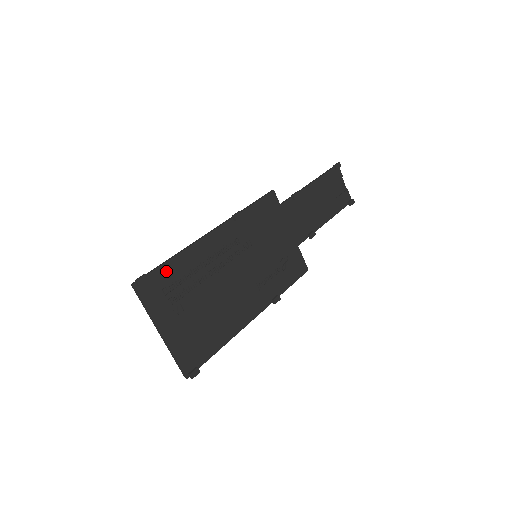
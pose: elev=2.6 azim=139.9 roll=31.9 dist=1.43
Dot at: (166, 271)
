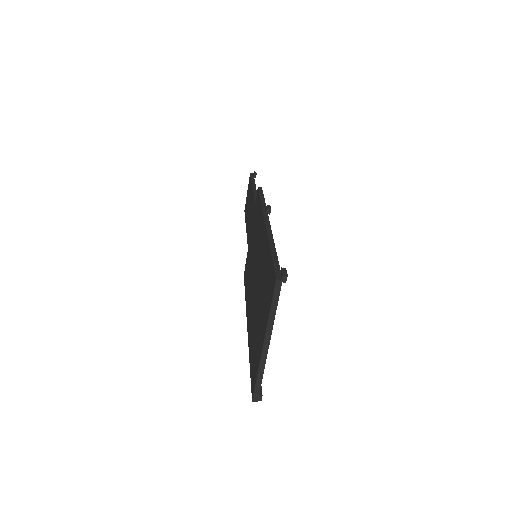
Dot at: occluded
